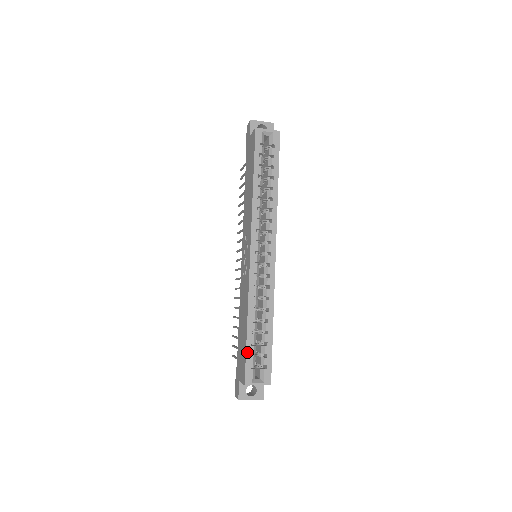
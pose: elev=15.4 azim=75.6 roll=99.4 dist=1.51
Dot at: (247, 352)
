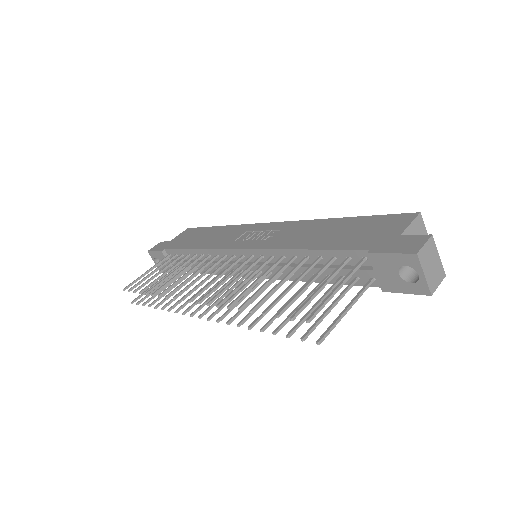
Dot at: (375, 217)
